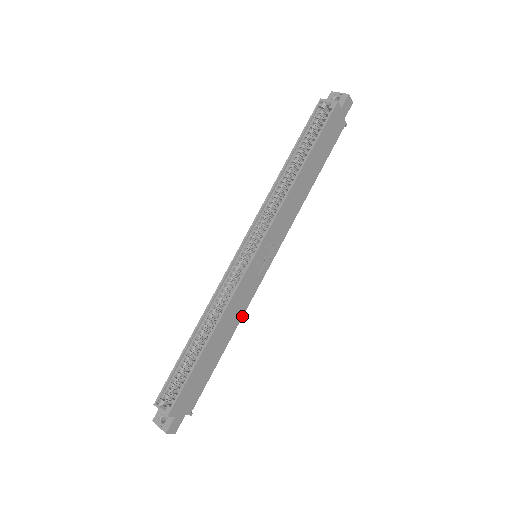
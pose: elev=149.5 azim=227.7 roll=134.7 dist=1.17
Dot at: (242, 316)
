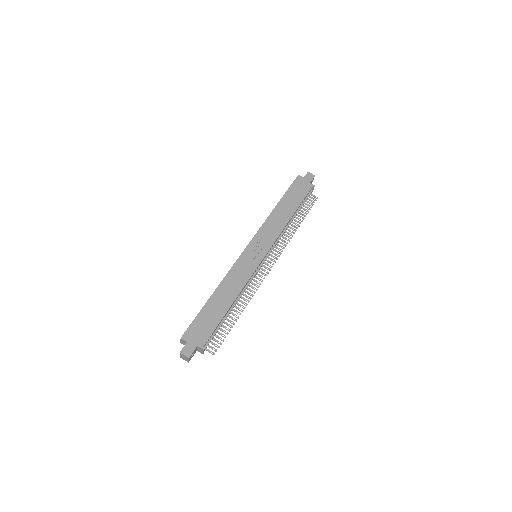
Dot at: (244, 286)
